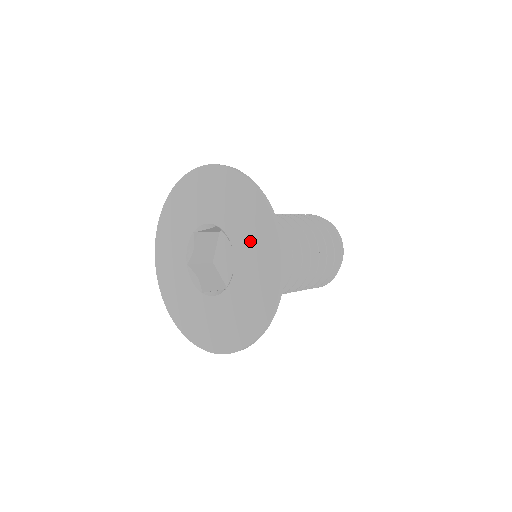
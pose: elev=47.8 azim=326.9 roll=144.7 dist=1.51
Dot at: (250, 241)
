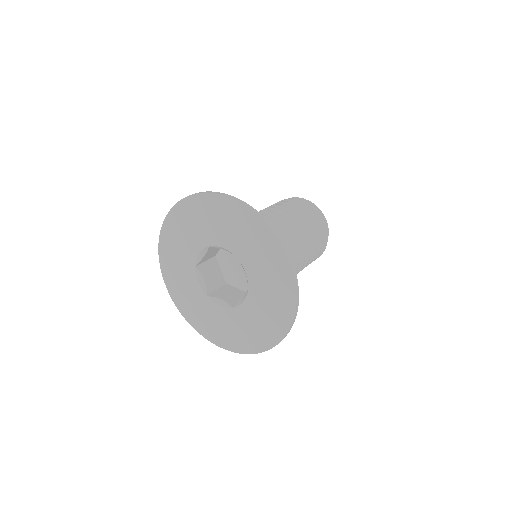
Dot at: (268, 290)
